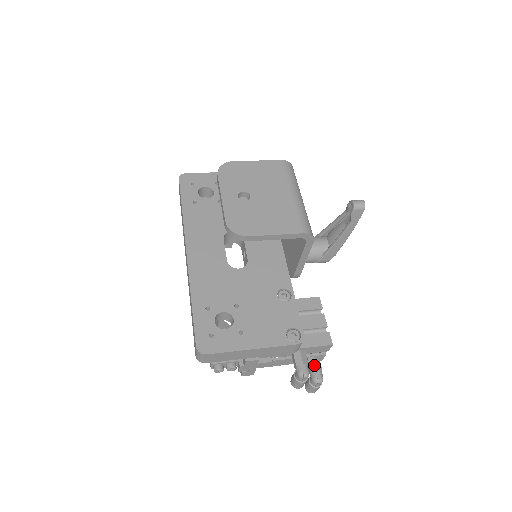
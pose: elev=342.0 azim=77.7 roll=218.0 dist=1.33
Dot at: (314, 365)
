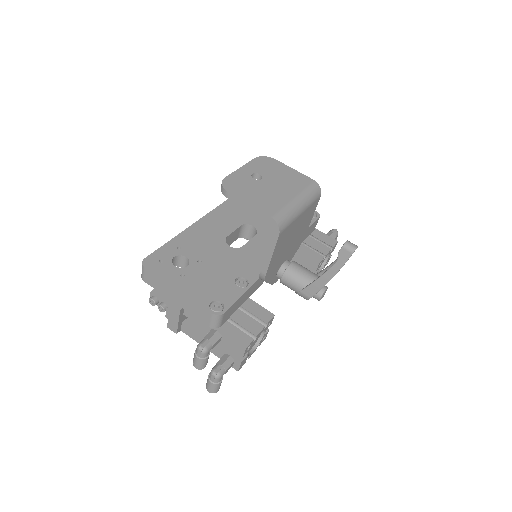
Dot at: (223, 360)
